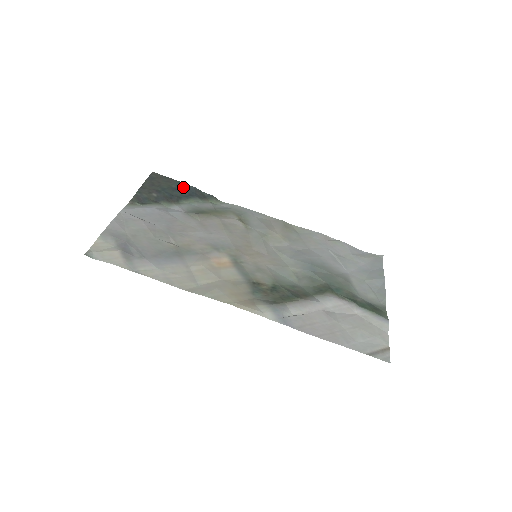
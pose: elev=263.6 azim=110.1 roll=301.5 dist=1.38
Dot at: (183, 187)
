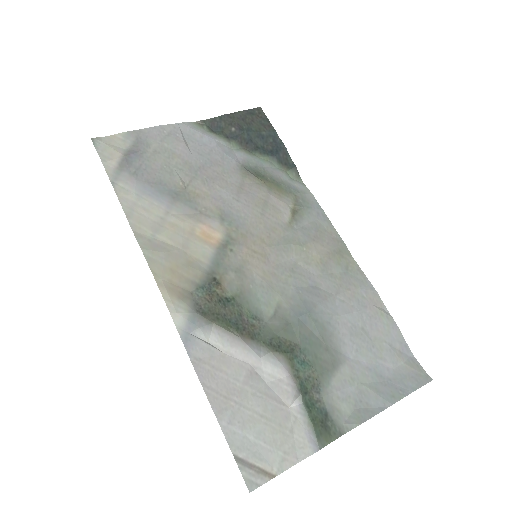
Dot at: (274, 140)
